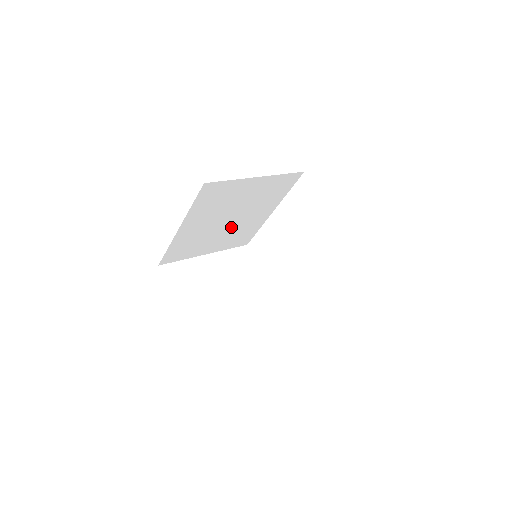
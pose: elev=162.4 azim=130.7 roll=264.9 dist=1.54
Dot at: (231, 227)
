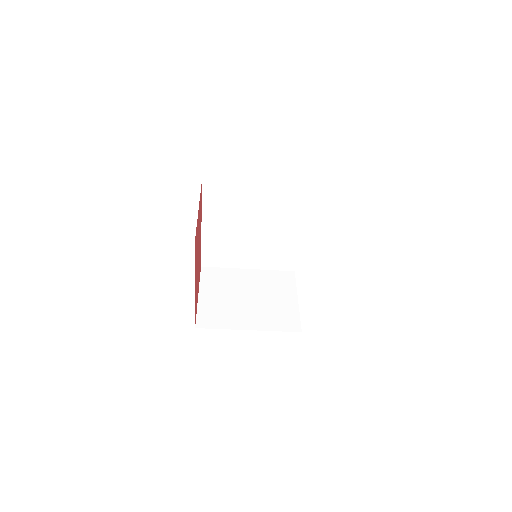
Dot at: (260, 241)
